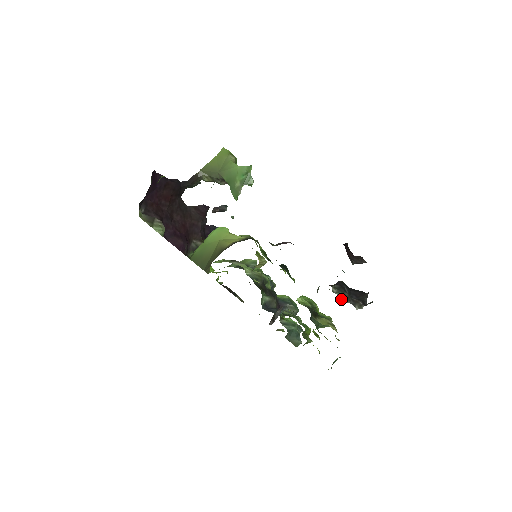
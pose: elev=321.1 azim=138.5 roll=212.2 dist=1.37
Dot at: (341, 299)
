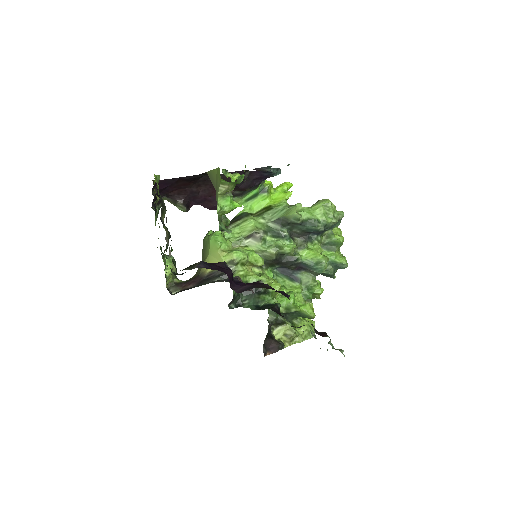
Dot at: occluded
